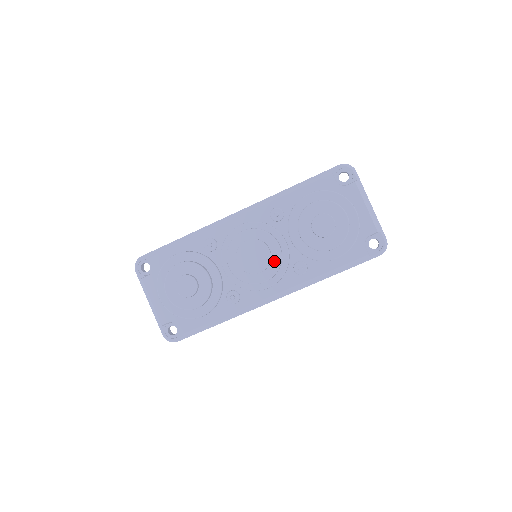
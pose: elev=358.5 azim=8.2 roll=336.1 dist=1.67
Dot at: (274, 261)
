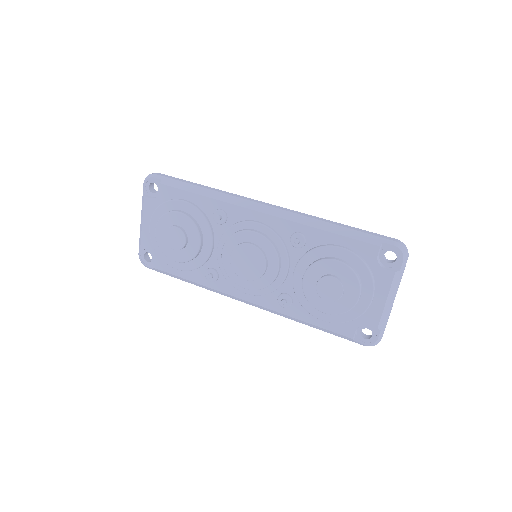
Dot at: (264, 279)
